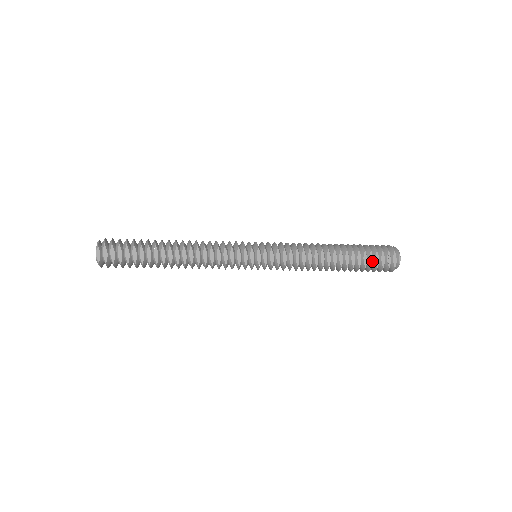
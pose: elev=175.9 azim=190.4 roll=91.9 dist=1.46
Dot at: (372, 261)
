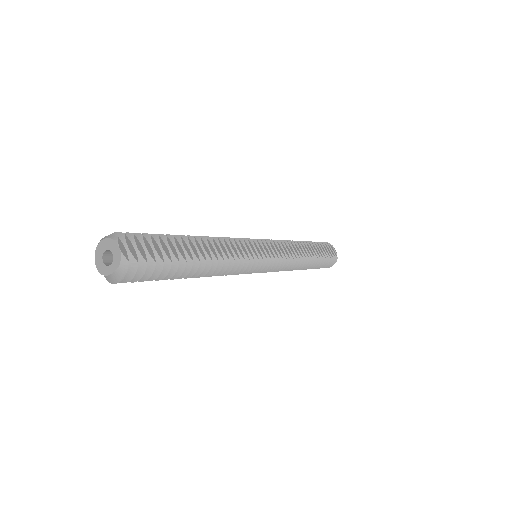
Dot at: (325, 252)
